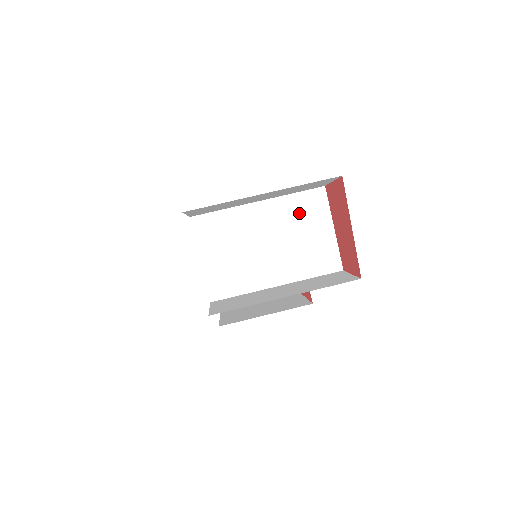
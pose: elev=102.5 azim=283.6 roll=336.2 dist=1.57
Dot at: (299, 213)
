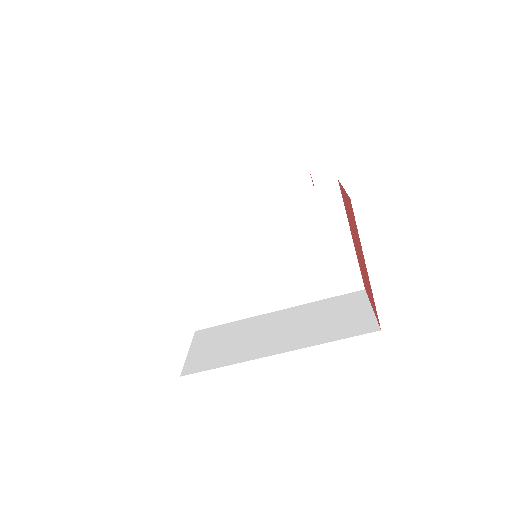
Dot at: (301, 219)
